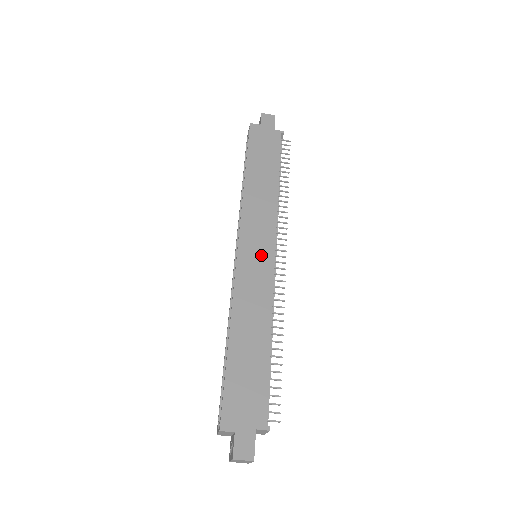
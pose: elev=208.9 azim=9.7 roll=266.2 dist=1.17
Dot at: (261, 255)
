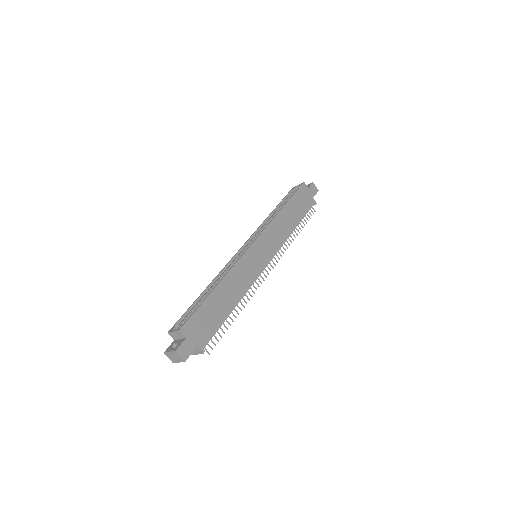
Dot at: (261, 258)
